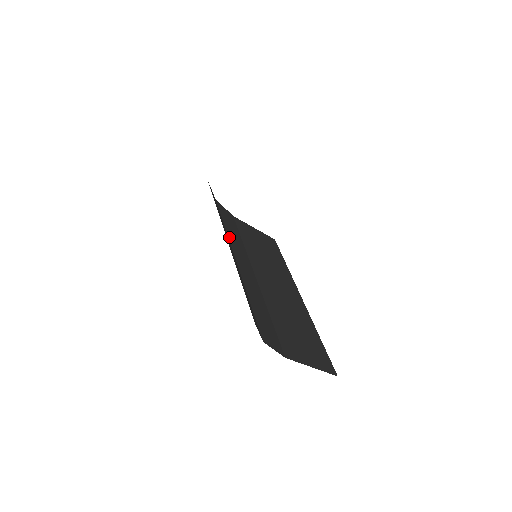
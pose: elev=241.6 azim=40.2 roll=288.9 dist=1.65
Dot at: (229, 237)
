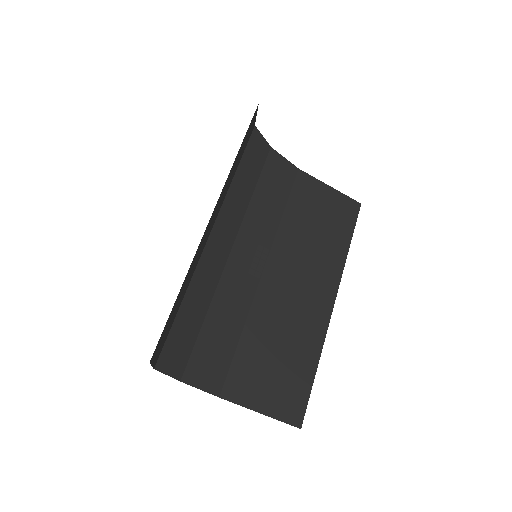
Dot at: (247, 215)
